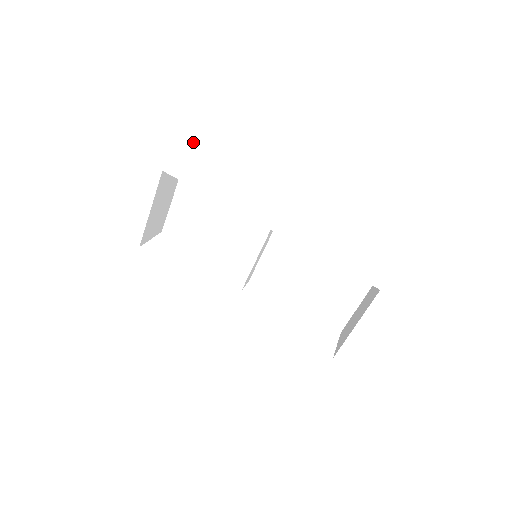
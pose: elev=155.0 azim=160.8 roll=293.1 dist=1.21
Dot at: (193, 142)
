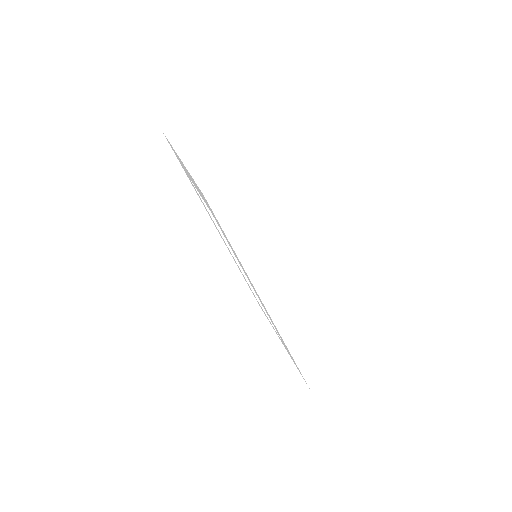
Dot at: (232, 247)
